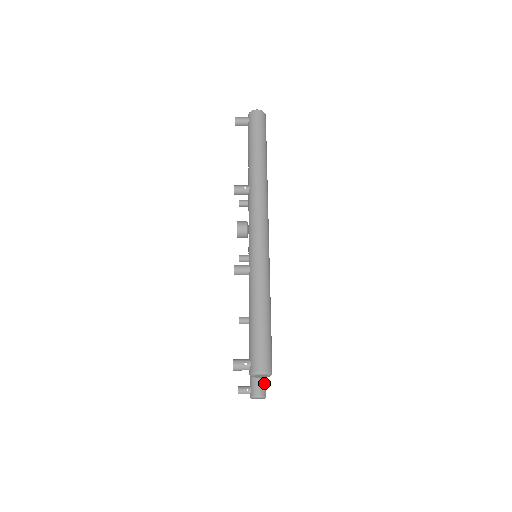
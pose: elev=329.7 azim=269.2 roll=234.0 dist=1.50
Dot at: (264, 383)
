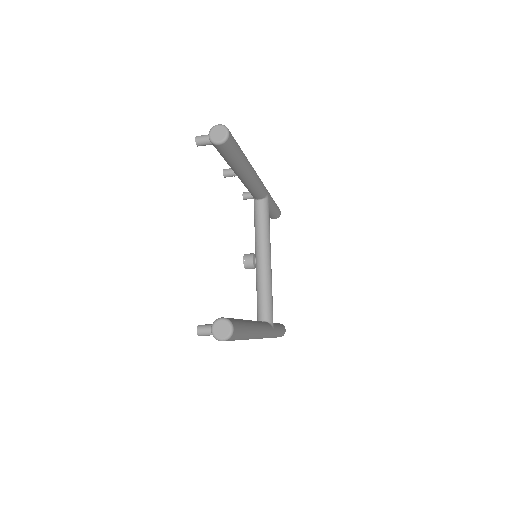
Dot at: (235, 322)
